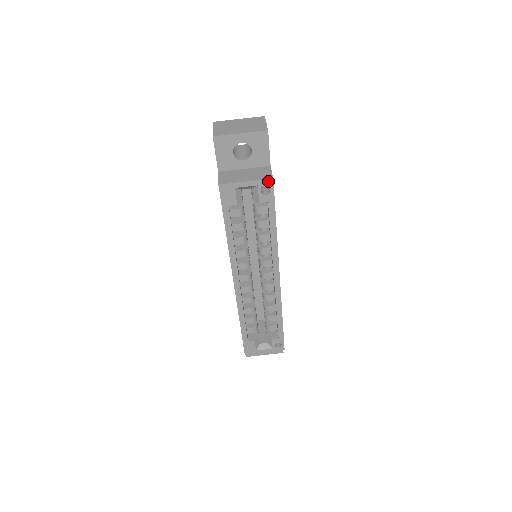
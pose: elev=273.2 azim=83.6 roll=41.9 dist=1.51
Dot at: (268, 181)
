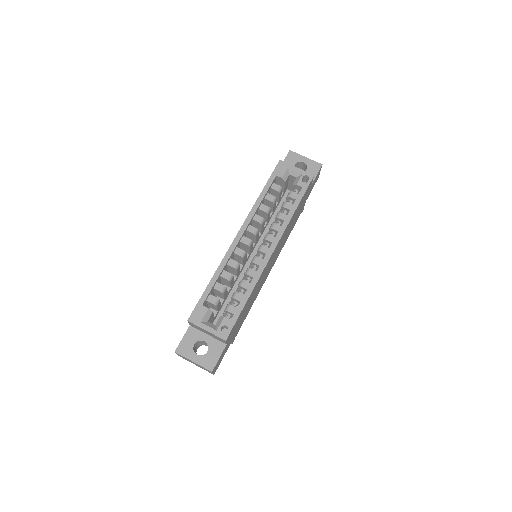
Dot at: (310, 175)
